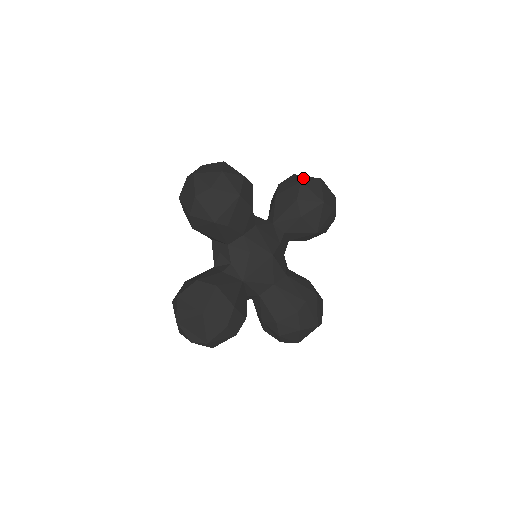
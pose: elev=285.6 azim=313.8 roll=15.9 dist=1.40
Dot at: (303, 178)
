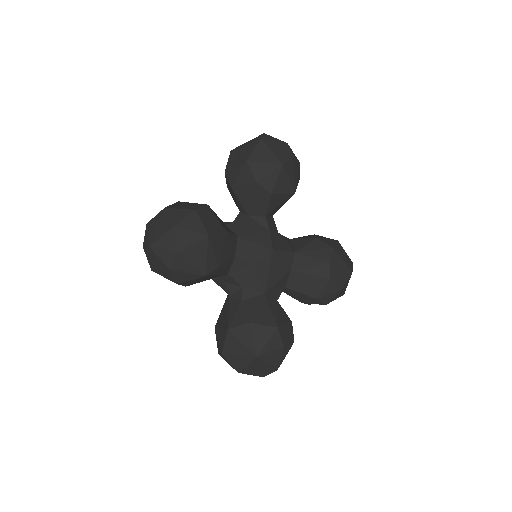
Dot at: (244, 152)
